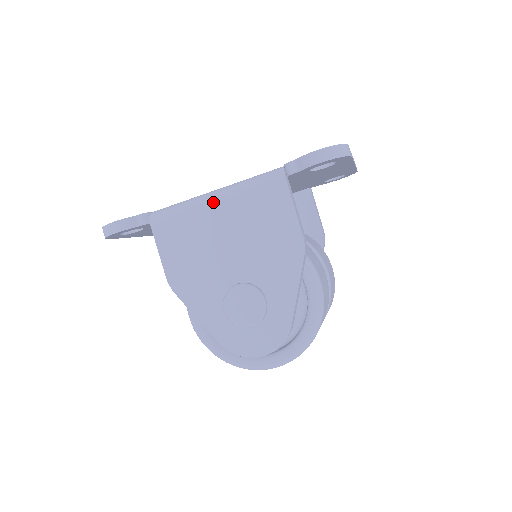
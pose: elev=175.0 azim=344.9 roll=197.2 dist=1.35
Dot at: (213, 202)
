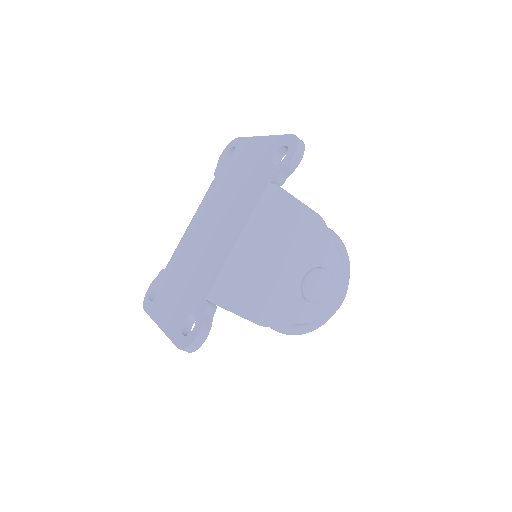
Dot at: (250, 248)
